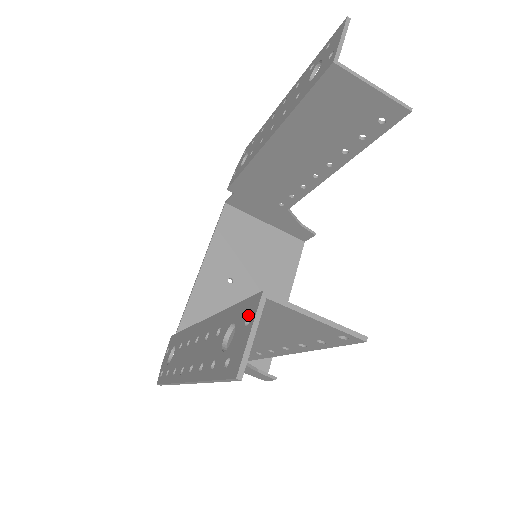
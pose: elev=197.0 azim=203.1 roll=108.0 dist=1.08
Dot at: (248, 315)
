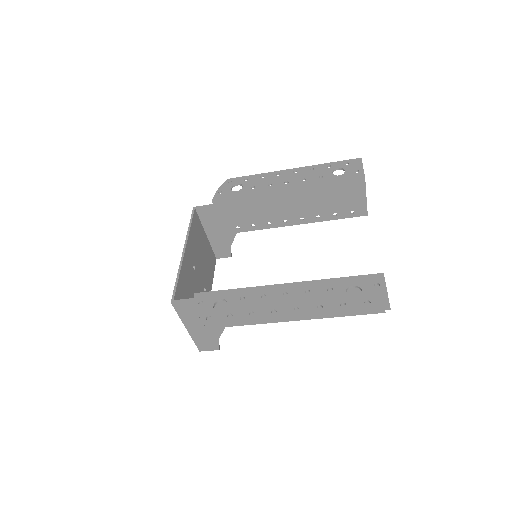
Dot at: (375, 282)
